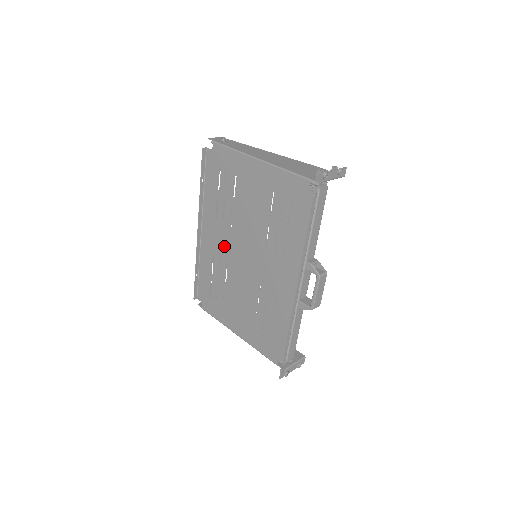
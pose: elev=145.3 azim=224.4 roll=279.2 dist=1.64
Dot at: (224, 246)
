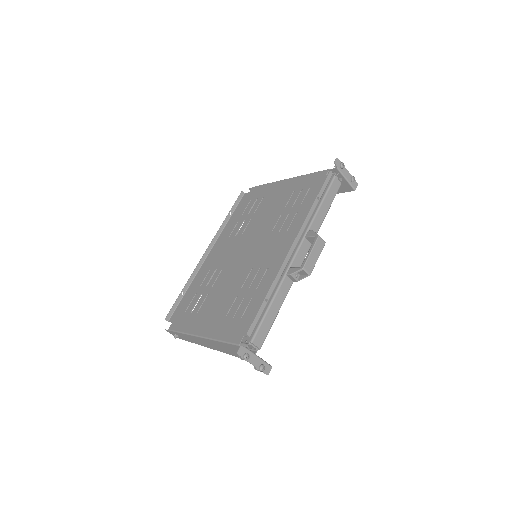
Dot at: (227, 254)
